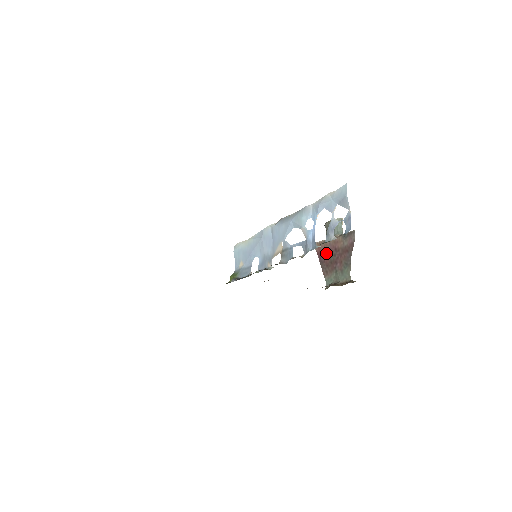
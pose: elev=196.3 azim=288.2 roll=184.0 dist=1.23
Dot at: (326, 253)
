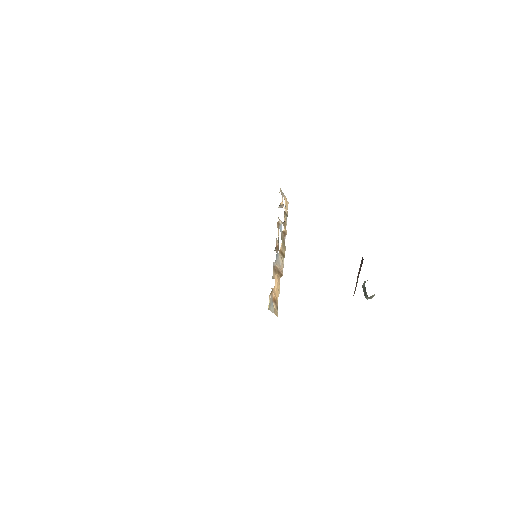
Dot at: (356, 285)
